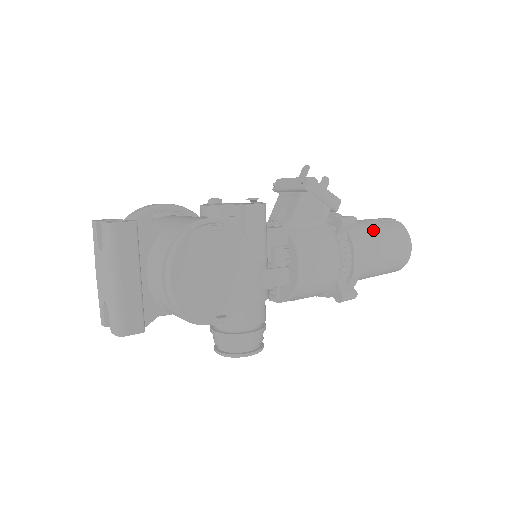
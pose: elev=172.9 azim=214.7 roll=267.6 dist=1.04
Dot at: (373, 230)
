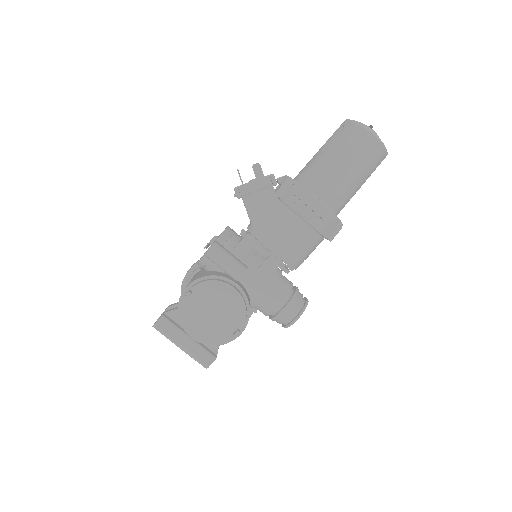
Dot at: (323, 160)
